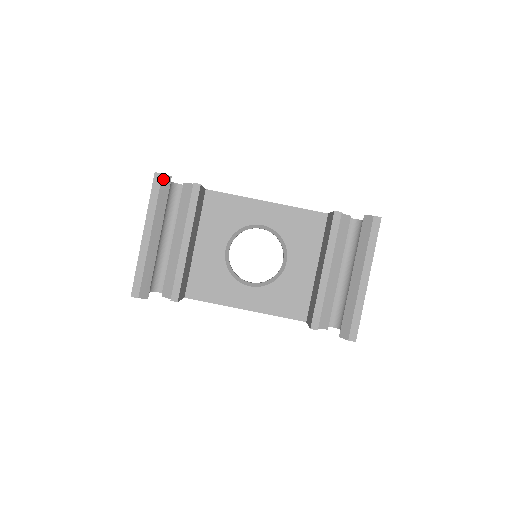
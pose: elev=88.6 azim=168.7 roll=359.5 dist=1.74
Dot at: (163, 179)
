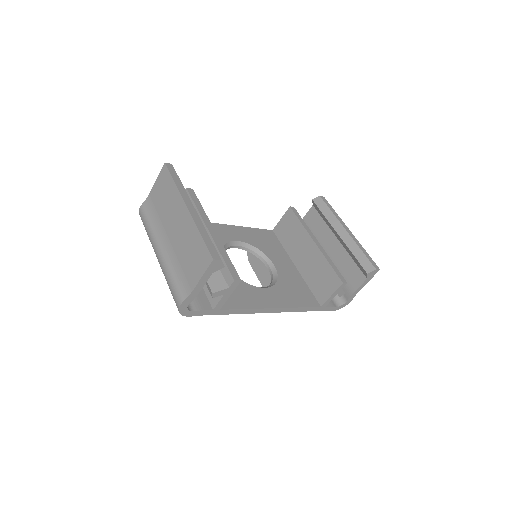
Dot at: (174, 169)
